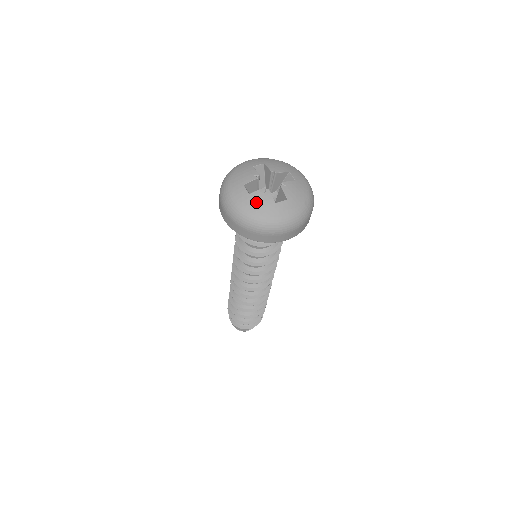
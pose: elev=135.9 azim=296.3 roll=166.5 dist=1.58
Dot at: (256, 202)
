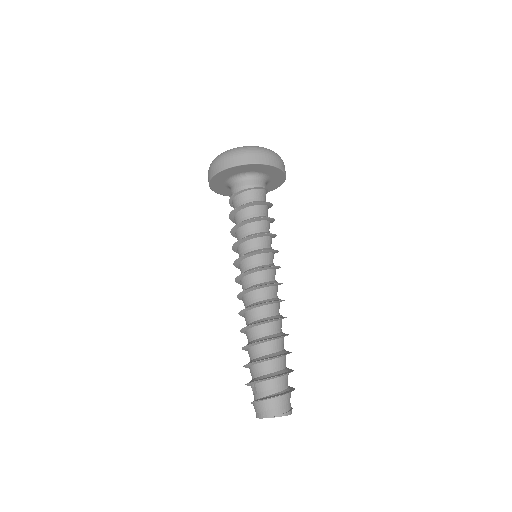
Dot at: occluded
